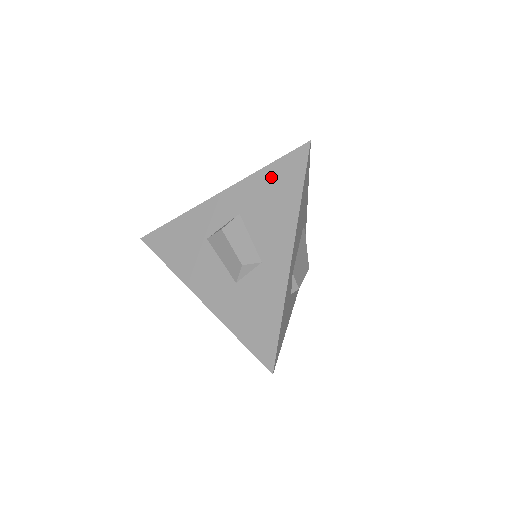
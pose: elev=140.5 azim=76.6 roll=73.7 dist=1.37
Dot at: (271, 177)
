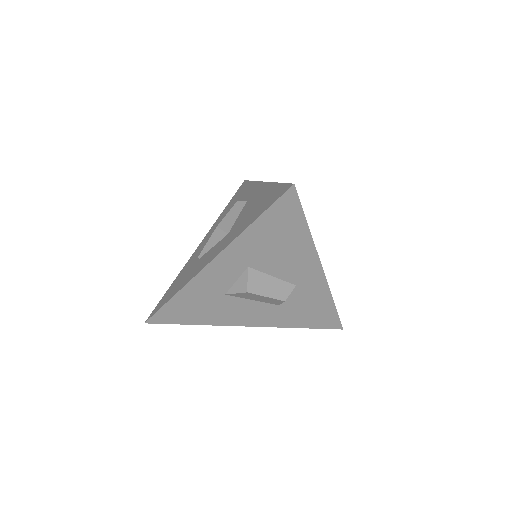
Dot at: (265, 229)
